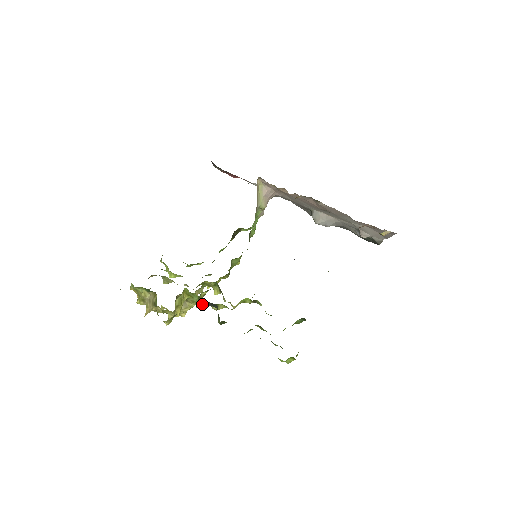
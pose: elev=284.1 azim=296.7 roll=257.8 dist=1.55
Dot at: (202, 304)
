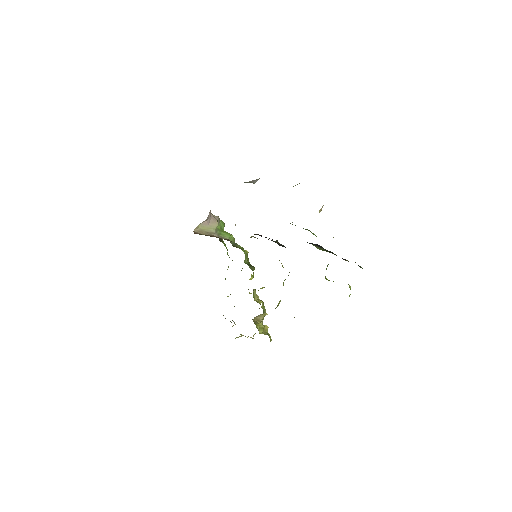
Dot at: occluded
